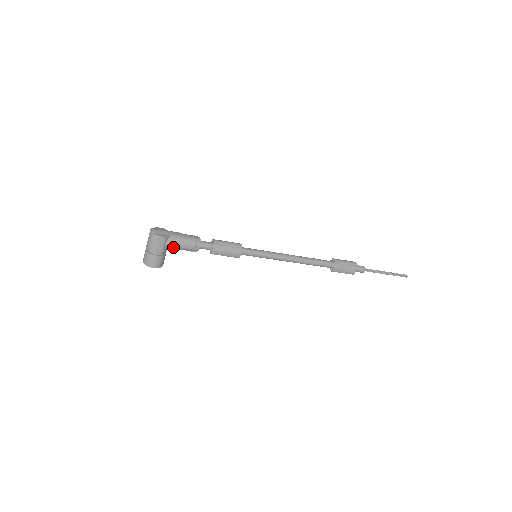
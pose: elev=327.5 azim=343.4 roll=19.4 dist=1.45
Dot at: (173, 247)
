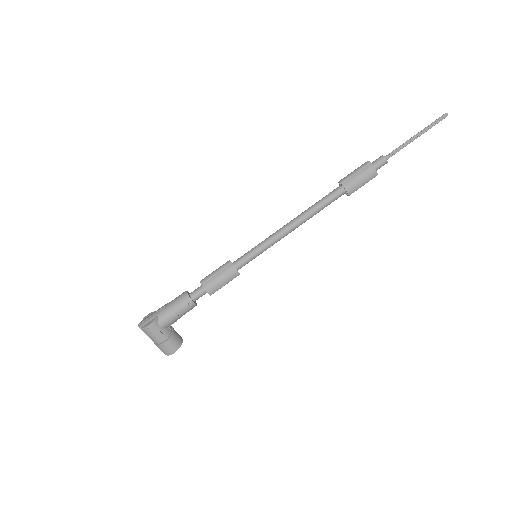
Dot at: (170, 322)
